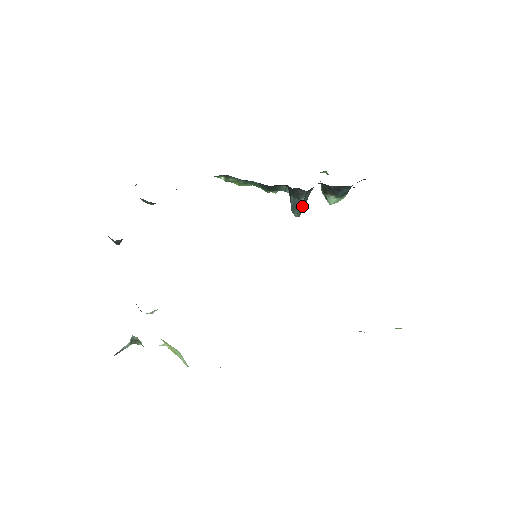
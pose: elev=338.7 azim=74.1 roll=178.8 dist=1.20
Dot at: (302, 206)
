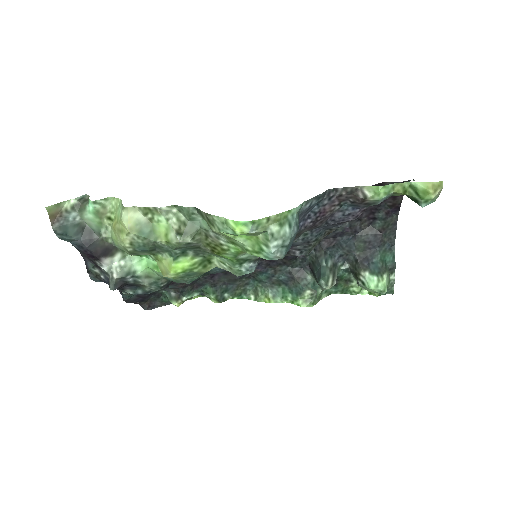
Dot at: (326, 271)
